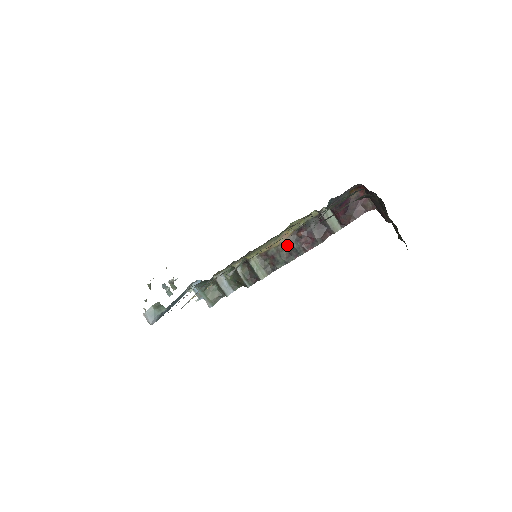
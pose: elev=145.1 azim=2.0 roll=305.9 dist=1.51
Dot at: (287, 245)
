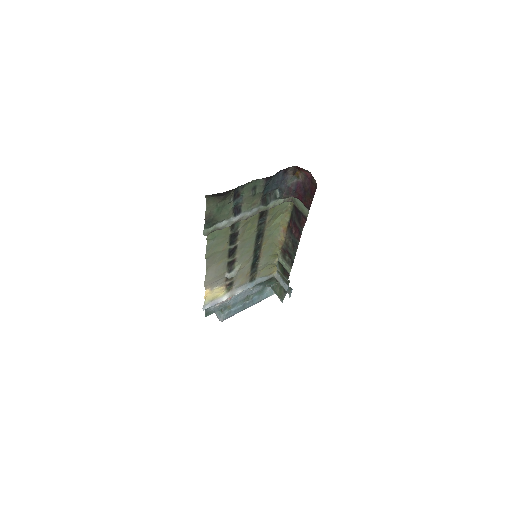
Dot at: (289, 238)
